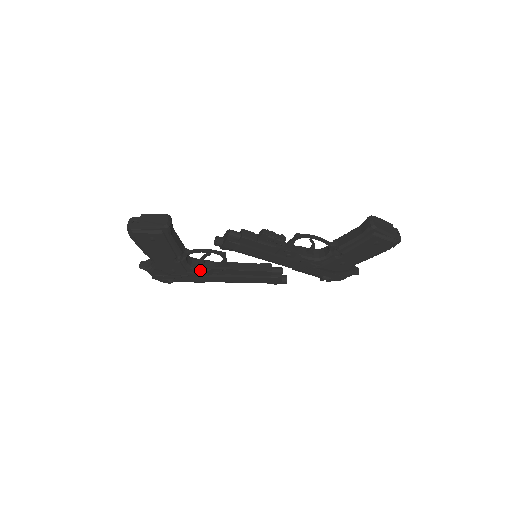
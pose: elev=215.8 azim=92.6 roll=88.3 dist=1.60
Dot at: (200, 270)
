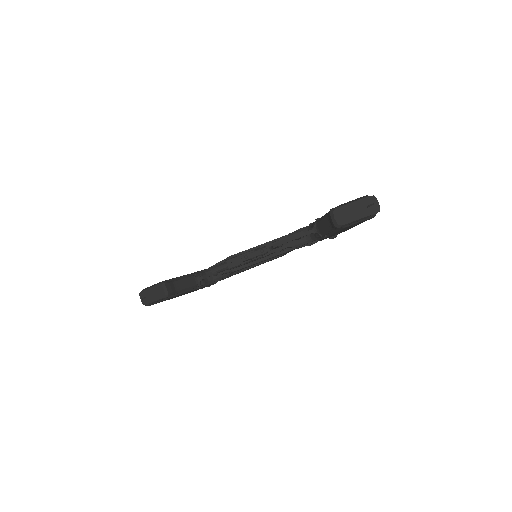
Dot at: (222, 278)
